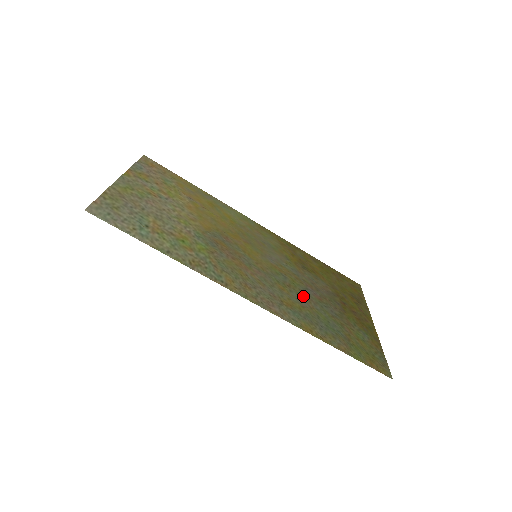
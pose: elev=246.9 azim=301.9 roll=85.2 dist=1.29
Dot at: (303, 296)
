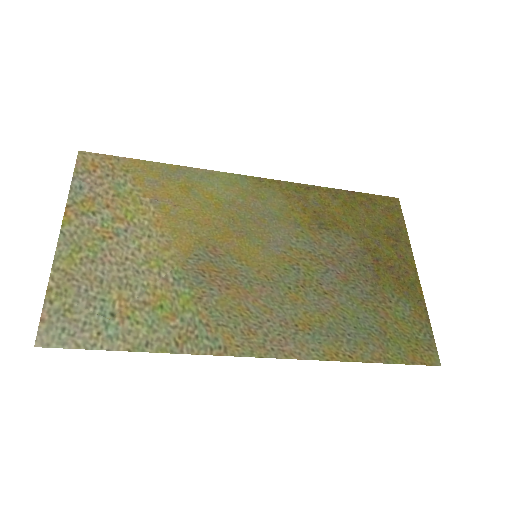
Dot at: (323, 291)
